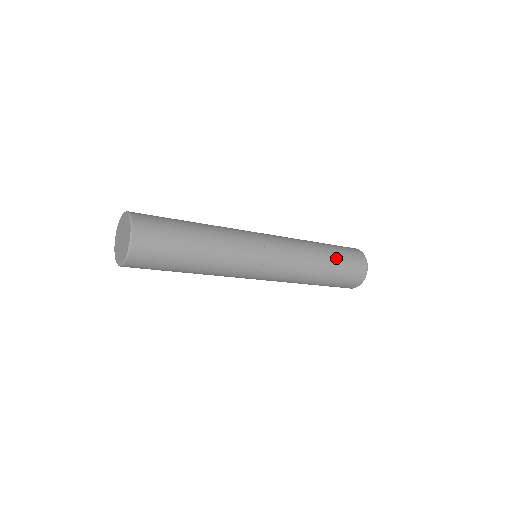
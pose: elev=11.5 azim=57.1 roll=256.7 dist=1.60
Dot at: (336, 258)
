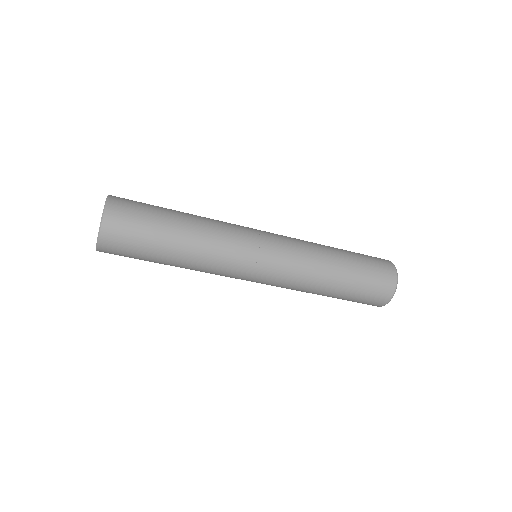
Dot at: (348, 251)
